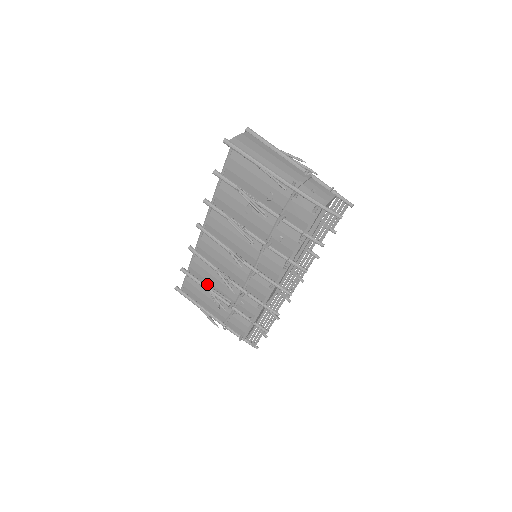
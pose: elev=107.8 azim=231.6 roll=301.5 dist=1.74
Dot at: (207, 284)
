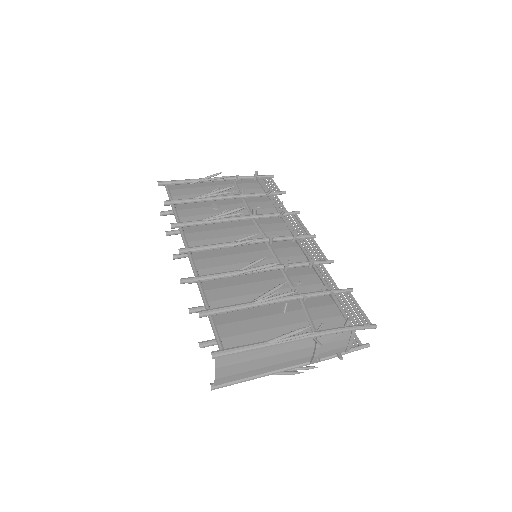
Dot at: (244, 302)
